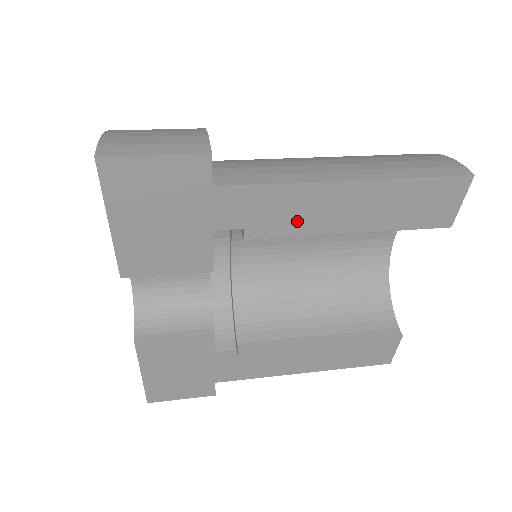
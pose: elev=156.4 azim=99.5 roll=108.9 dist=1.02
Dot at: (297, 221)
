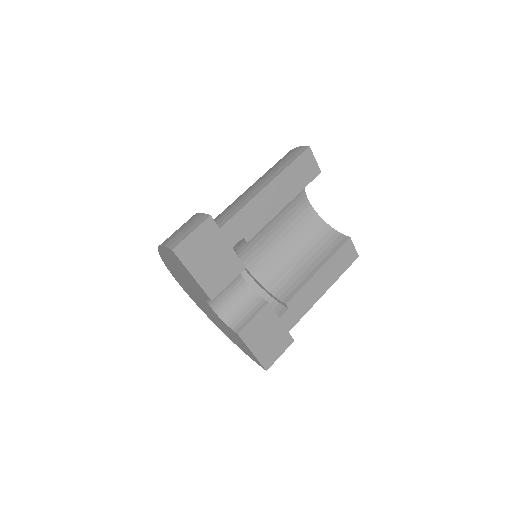
Dot at: (261, 218)
